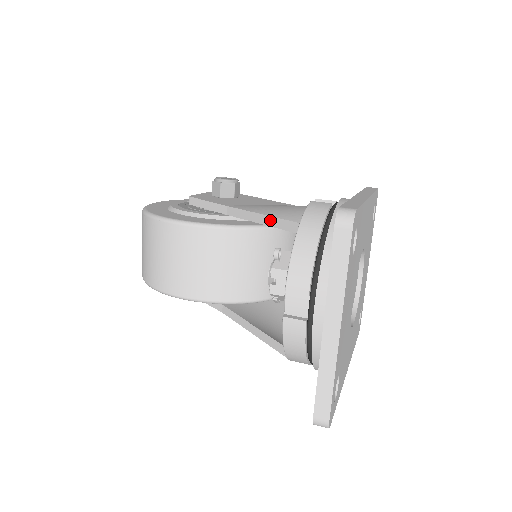
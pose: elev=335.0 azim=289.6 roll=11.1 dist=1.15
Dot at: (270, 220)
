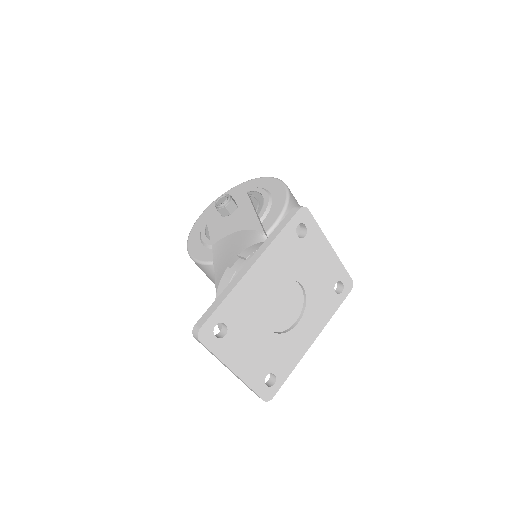
Dot at: occluded
